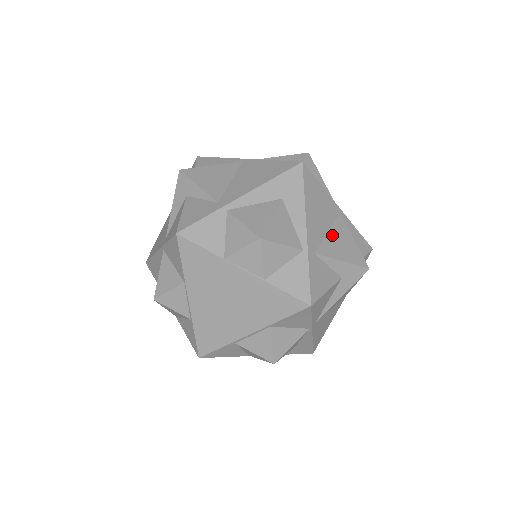
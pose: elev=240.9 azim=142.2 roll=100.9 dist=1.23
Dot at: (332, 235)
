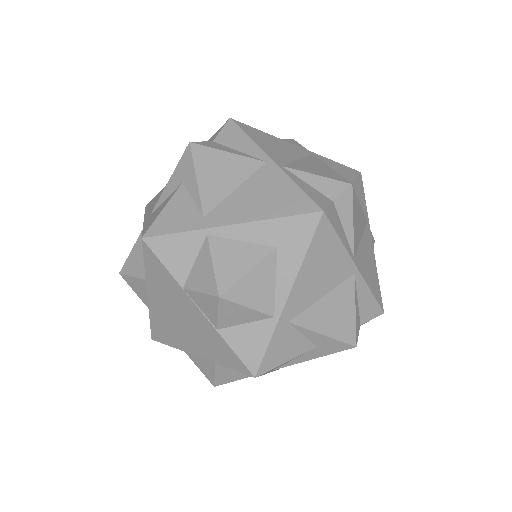
Dot at: (326, 301)
